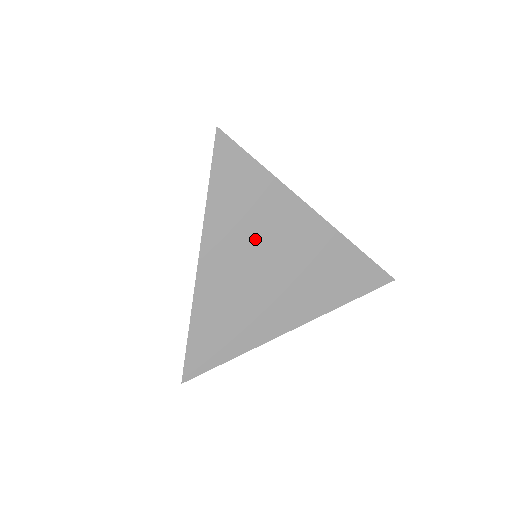
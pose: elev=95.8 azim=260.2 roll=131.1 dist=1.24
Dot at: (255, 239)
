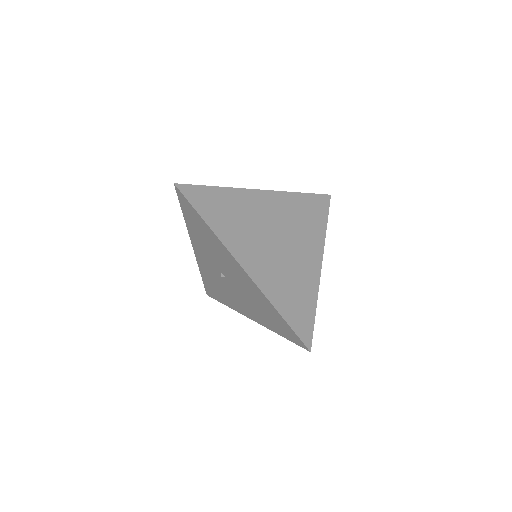
Dot at: (290, 225)
